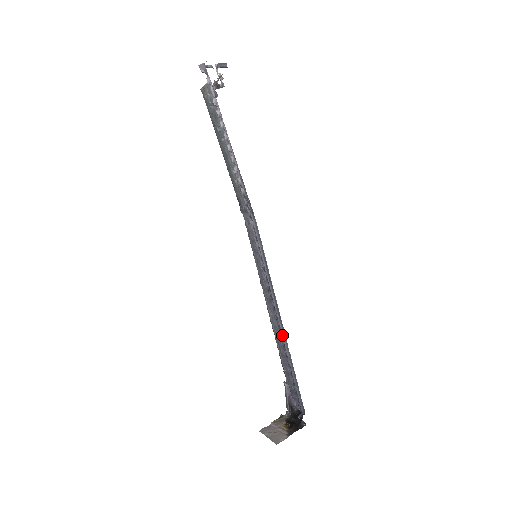
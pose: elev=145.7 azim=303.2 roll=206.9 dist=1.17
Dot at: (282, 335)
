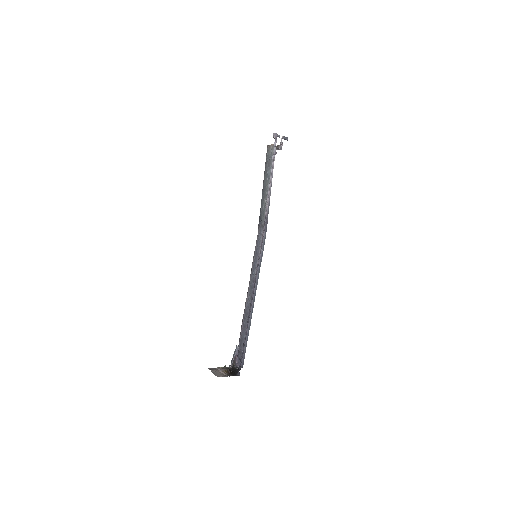
Dot at: (251, 311)
